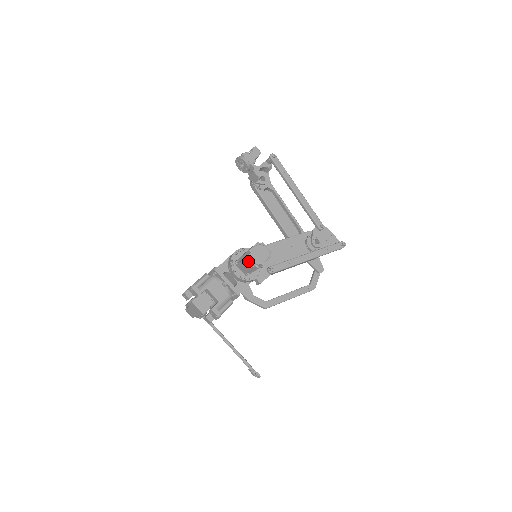
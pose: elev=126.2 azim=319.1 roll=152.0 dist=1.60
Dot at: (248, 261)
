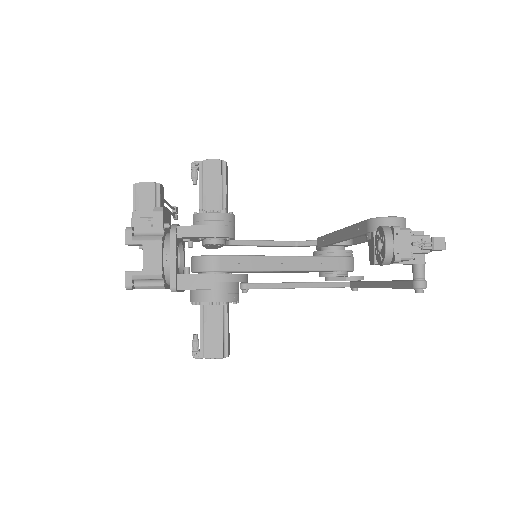
Dot at: (193, 357)
